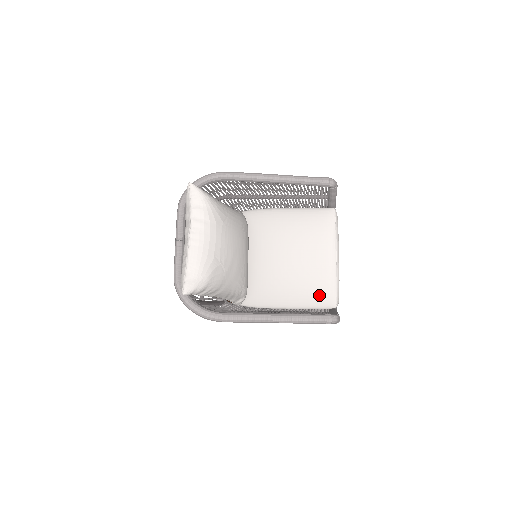
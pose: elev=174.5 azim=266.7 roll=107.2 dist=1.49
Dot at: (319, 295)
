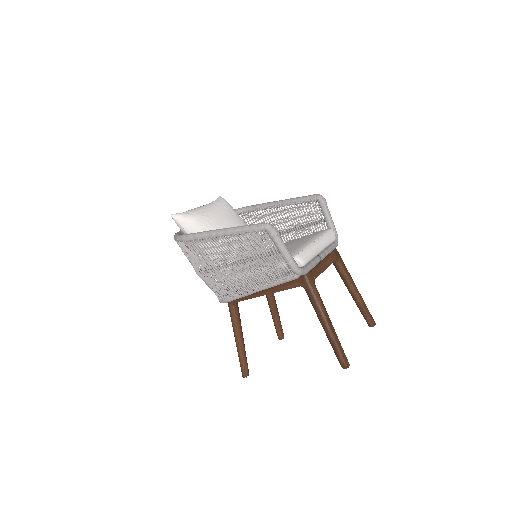
Dot at: occluded
